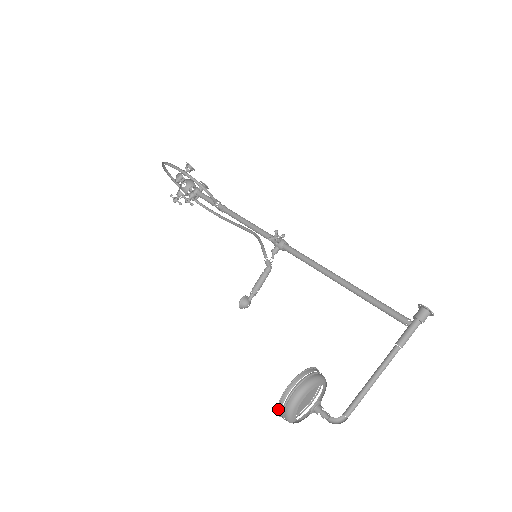
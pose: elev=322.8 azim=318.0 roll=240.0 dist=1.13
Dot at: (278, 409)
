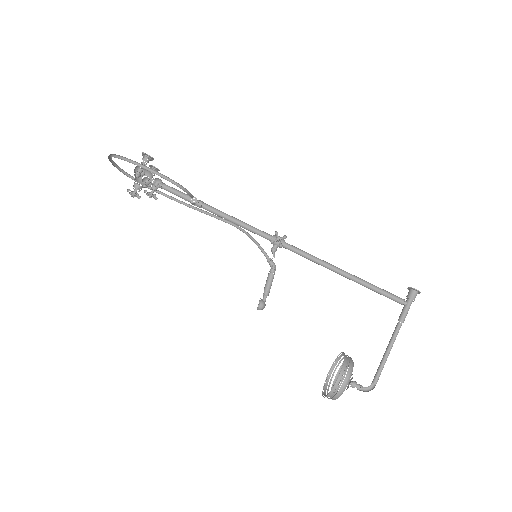
Dot at: (328, 395)
